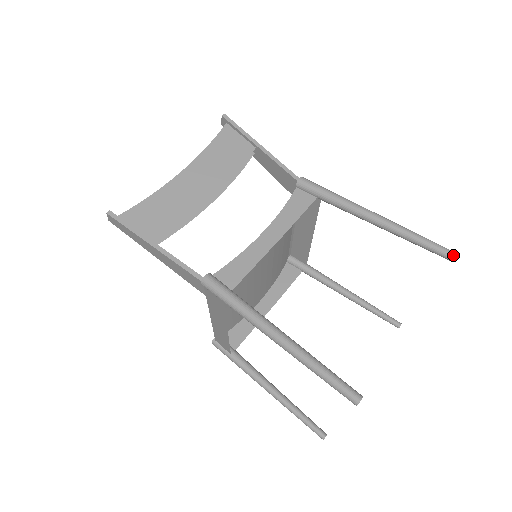
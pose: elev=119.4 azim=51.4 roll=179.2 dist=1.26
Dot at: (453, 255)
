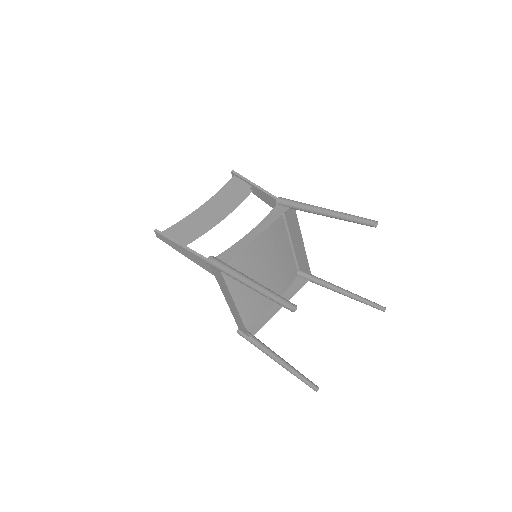
Dot at: (373, 222)
